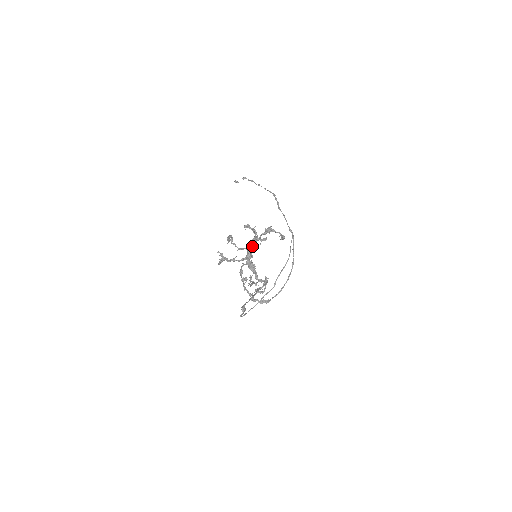
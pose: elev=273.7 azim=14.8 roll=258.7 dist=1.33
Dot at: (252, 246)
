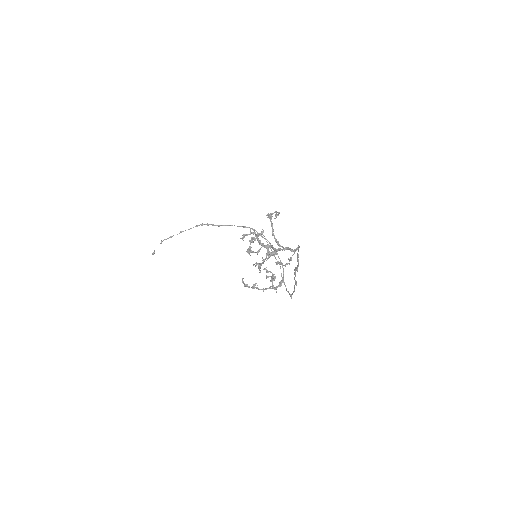
Dot at: (273, 234)
